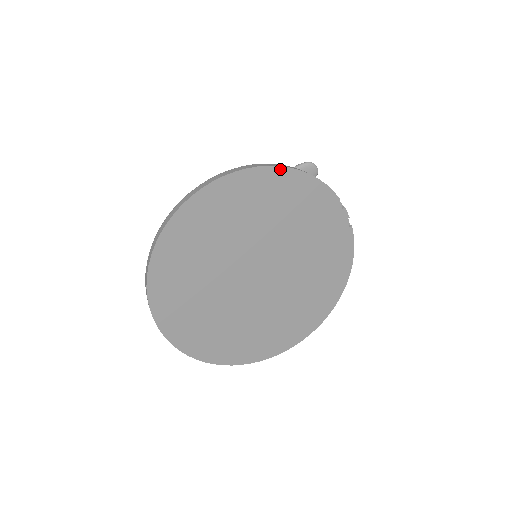
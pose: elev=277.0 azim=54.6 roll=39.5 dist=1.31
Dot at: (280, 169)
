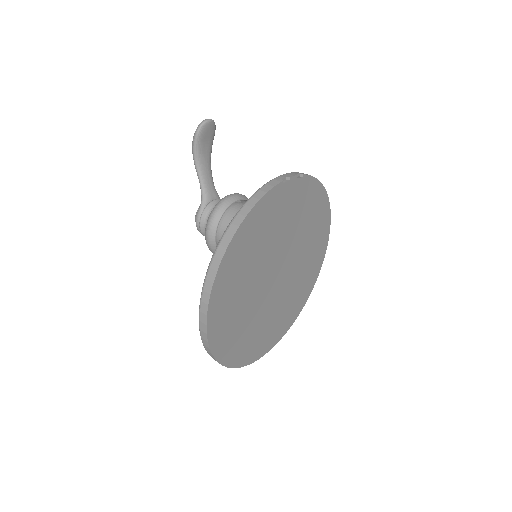
Dot at: (234, 238)
